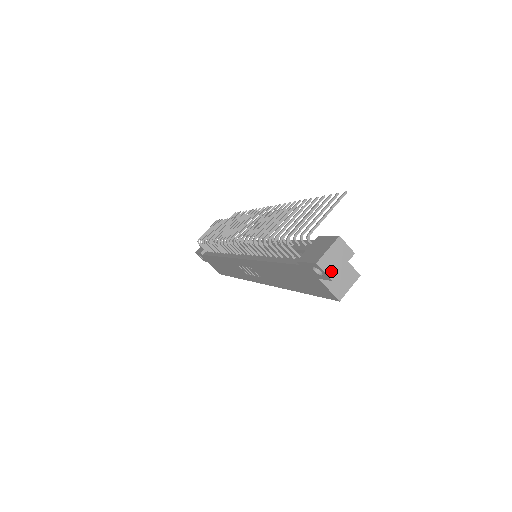
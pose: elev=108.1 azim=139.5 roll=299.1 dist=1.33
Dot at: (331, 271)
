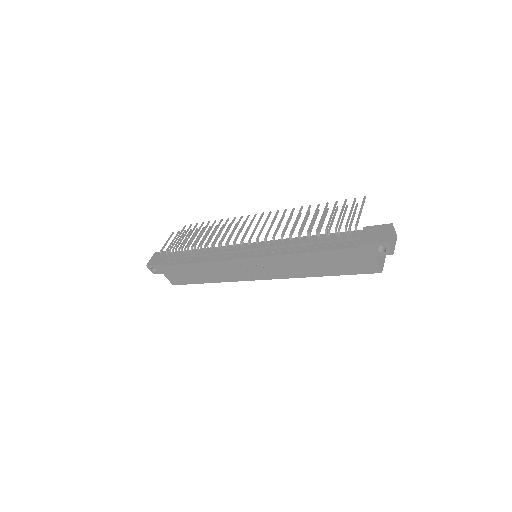
Dot at: (392, 248)
